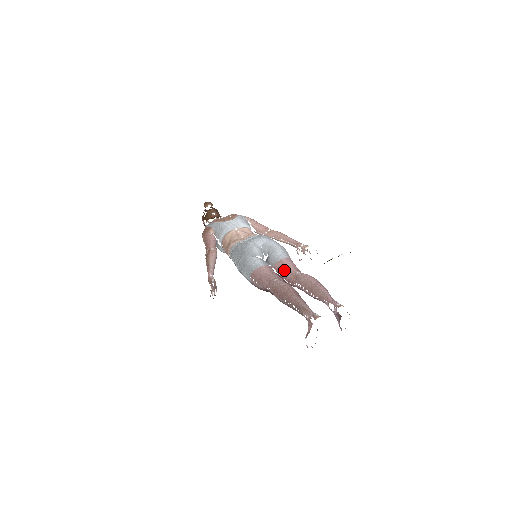
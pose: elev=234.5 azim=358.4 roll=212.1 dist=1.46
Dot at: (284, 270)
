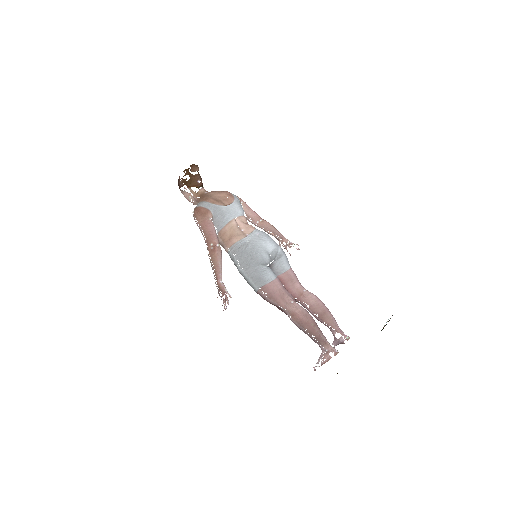
Dot at: (291, 284)
